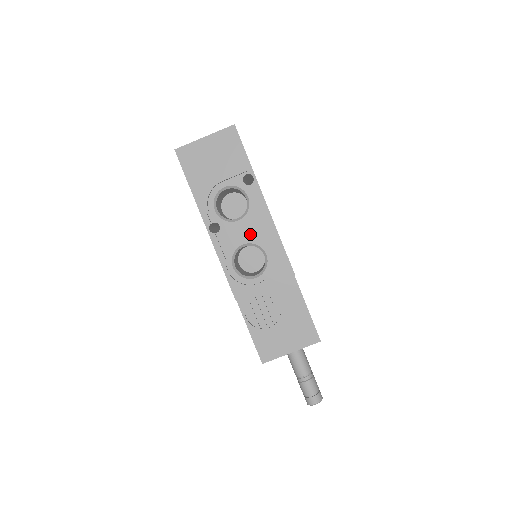
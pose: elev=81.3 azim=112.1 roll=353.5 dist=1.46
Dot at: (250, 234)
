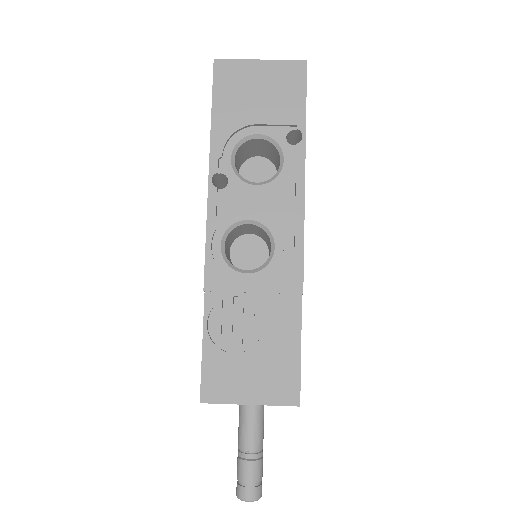
Dot at: (265, 210)
